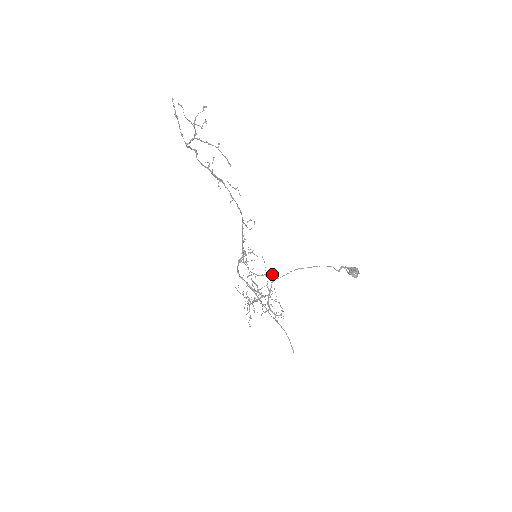
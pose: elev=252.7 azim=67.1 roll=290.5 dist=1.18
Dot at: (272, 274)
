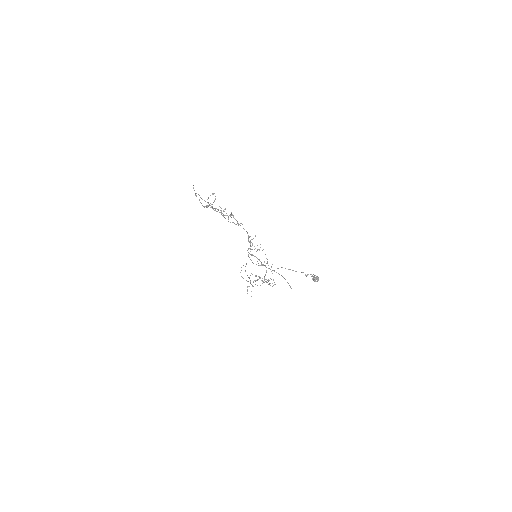
Dot at: occluded
